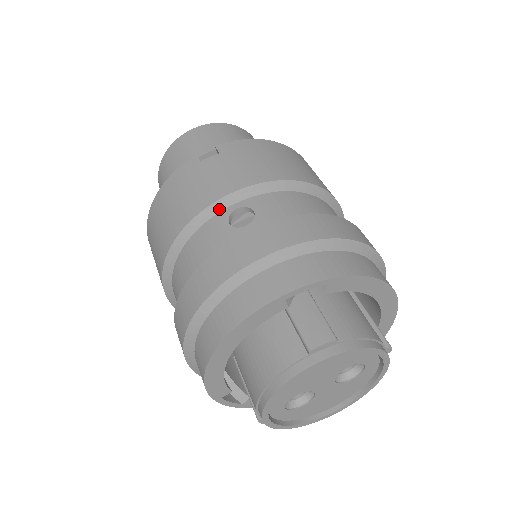
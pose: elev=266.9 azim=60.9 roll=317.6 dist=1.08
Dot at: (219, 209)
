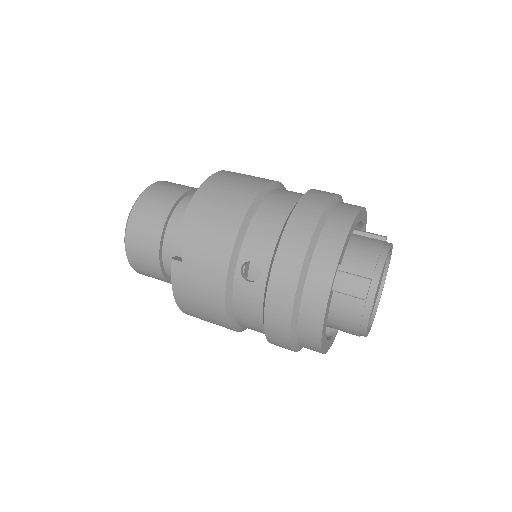
Dot at: (232, 279)
